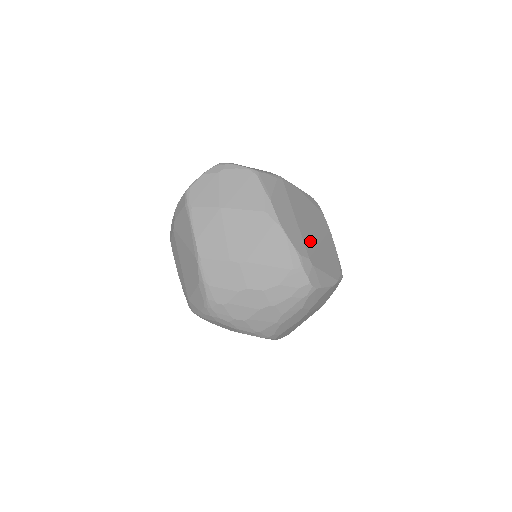
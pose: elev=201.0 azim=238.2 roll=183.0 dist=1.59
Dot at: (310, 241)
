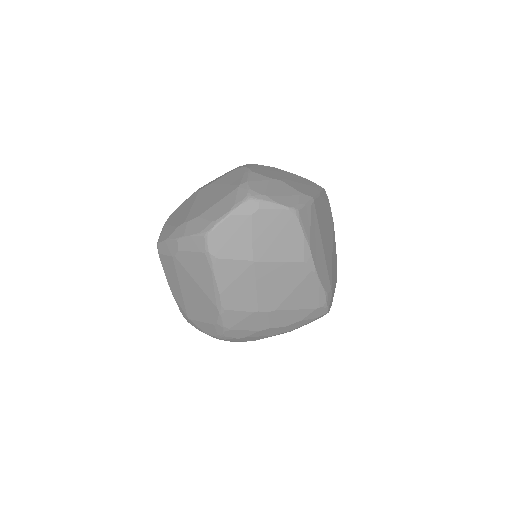
Dot at: (330, 264)
